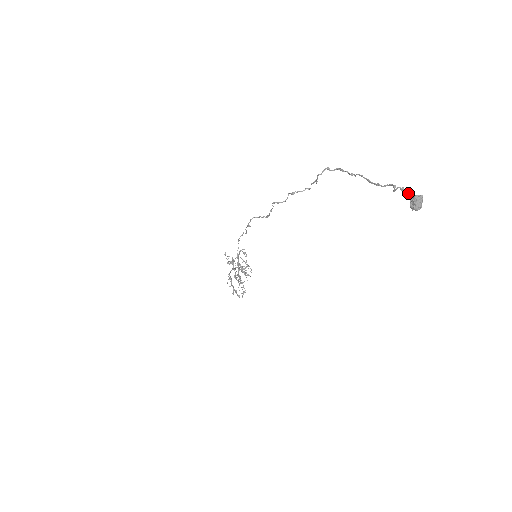
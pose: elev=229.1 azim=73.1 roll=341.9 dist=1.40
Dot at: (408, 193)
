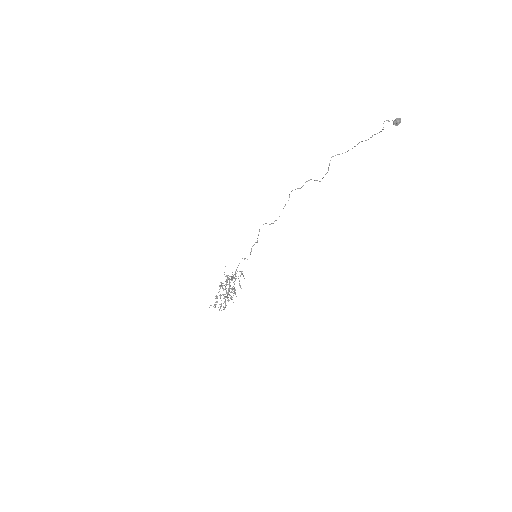
Dot at: occluded
